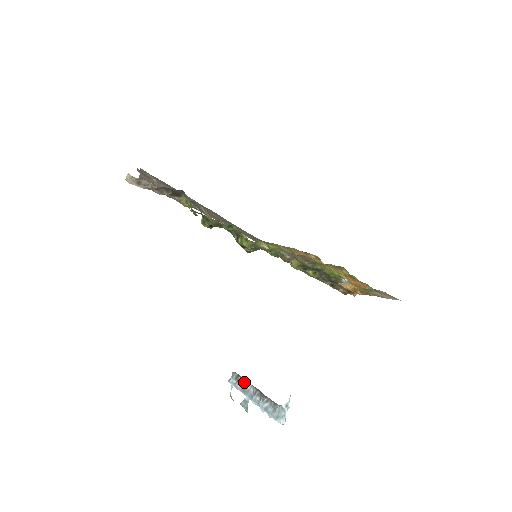
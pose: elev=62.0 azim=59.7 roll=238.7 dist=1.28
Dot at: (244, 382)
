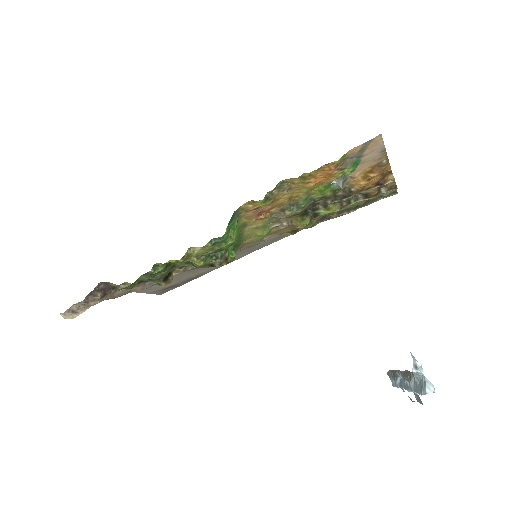
Dot at: (395, 375)
